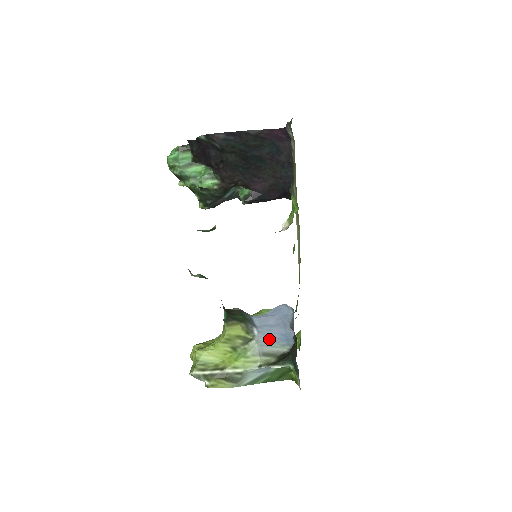
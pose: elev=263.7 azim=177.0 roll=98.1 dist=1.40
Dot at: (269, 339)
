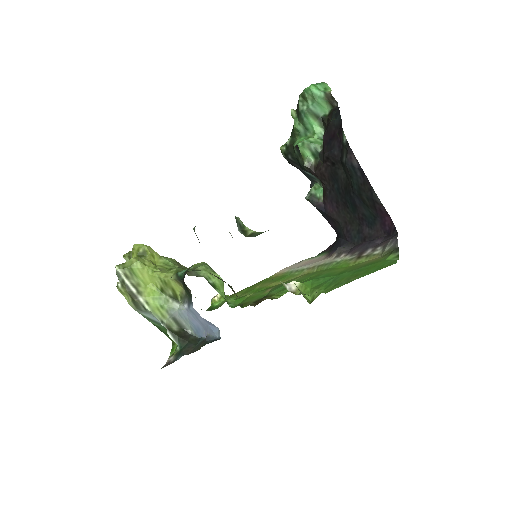
Dot at: (188, 317)
